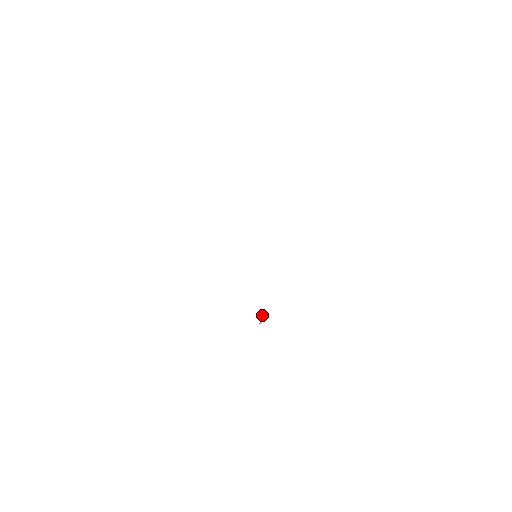
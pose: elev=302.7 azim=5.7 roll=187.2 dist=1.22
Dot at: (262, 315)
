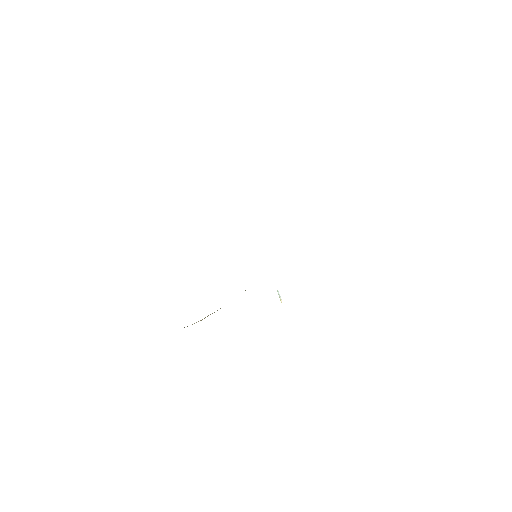
Dot at: (277, 290)
